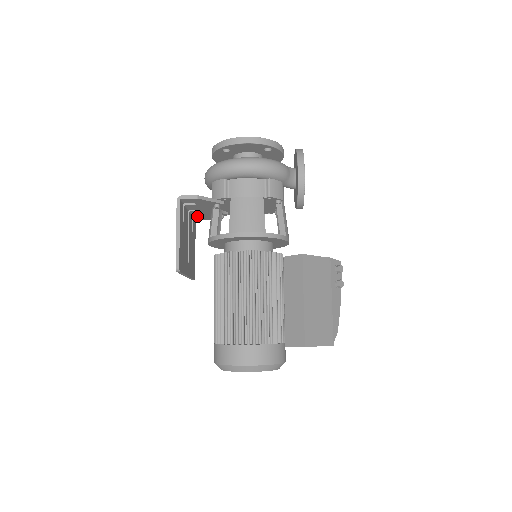
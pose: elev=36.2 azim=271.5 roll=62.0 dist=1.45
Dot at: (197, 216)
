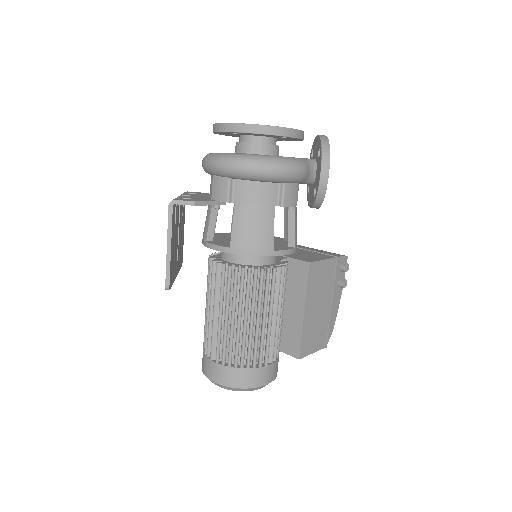
Dot at: occluded
